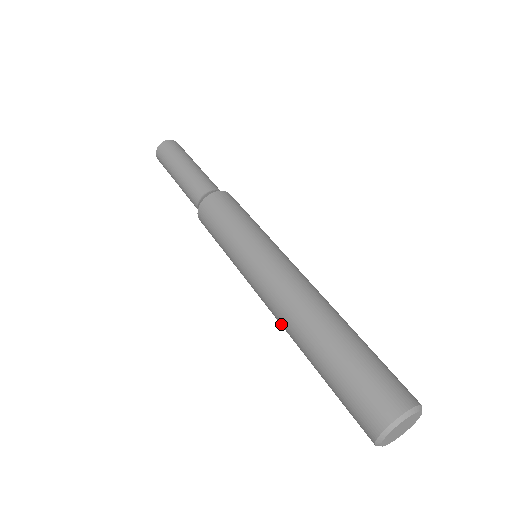
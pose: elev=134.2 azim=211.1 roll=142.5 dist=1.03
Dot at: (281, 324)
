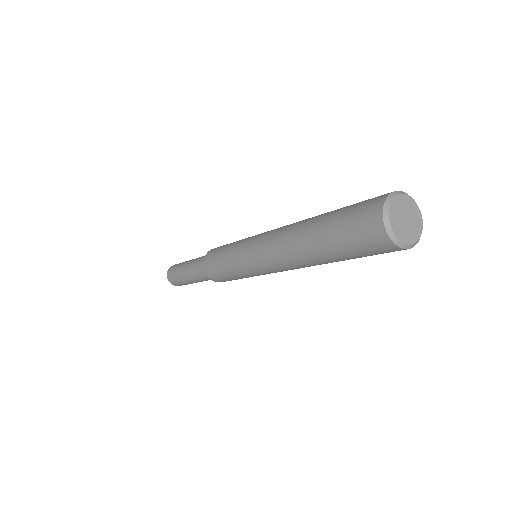
Dot at: (286, 228)
